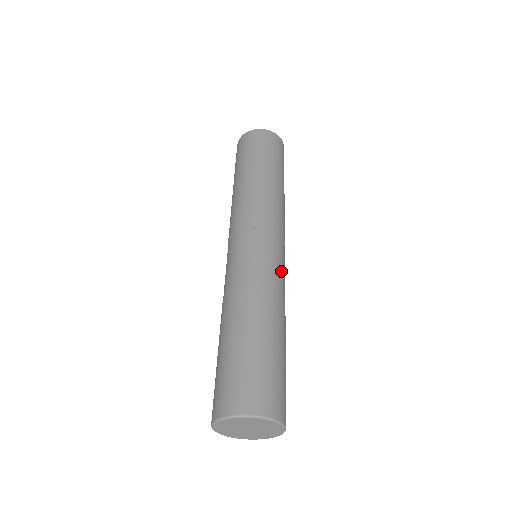
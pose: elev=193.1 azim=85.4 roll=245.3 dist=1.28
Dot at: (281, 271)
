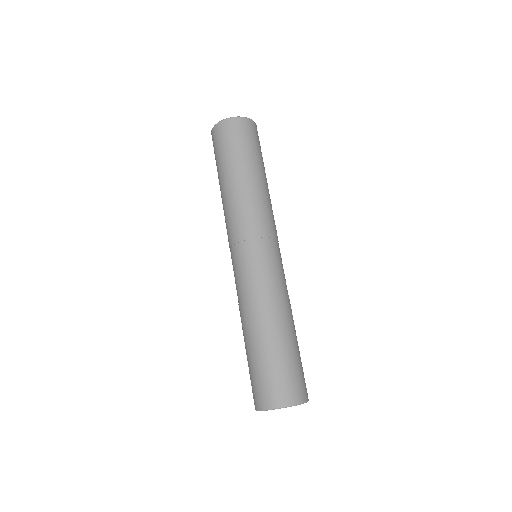
Dot at: (263, 273)
